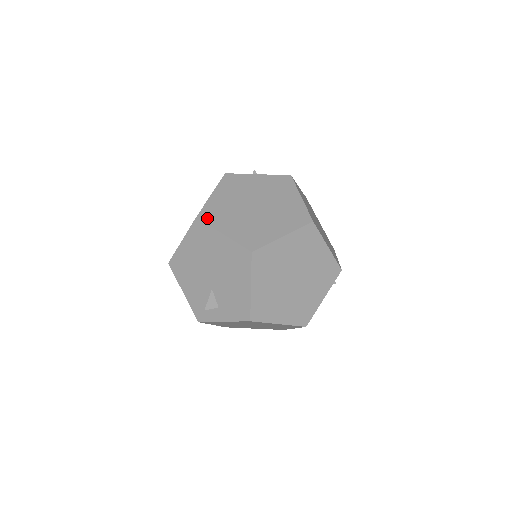
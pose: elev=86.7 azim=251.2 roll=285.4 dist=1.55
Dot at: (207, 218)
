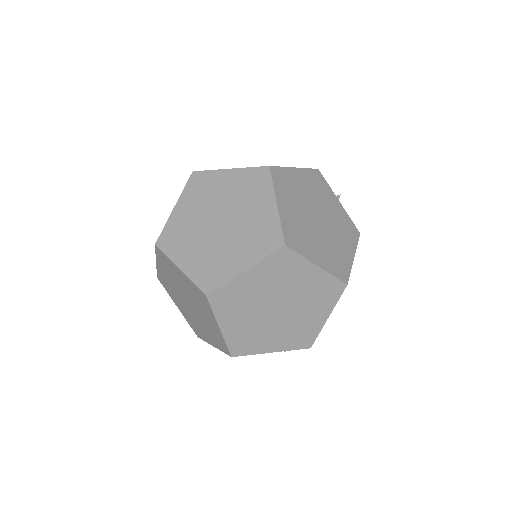
Dot at: (277, 177)
